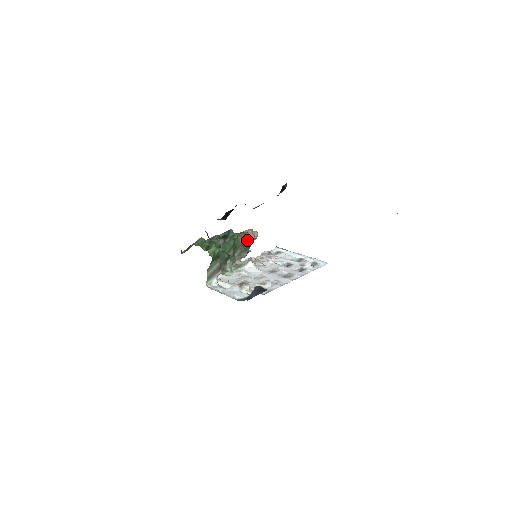
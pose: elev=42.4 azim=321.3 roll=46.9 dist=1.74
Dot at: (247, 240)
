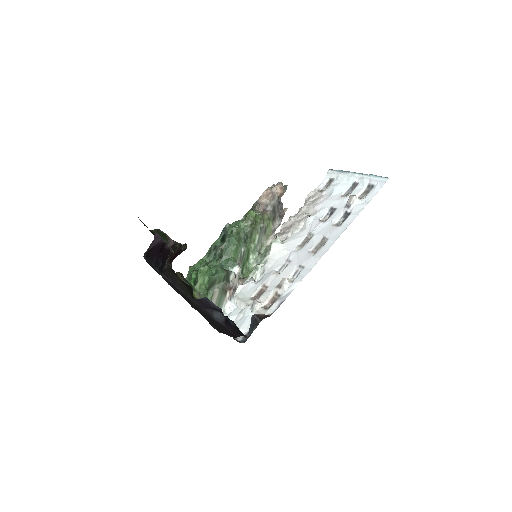
Dot at: (268, 206)
